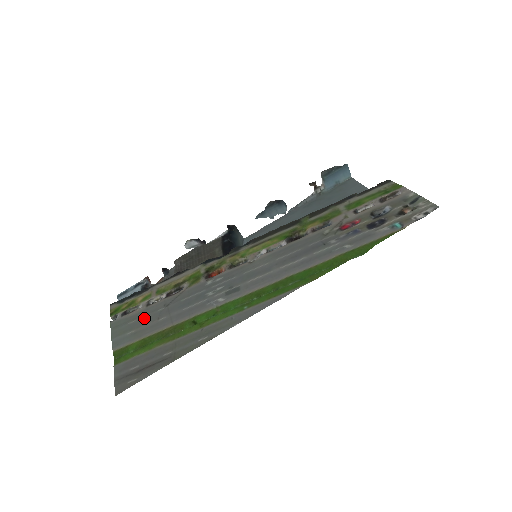
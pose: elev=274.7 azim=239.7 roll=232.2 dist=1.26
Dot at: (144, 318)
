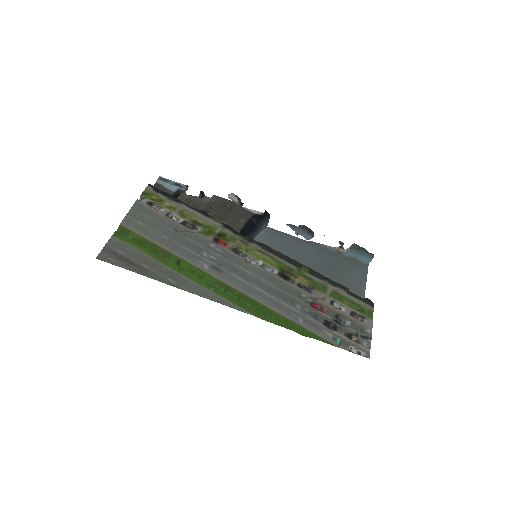
Dot at: (157, 223)
